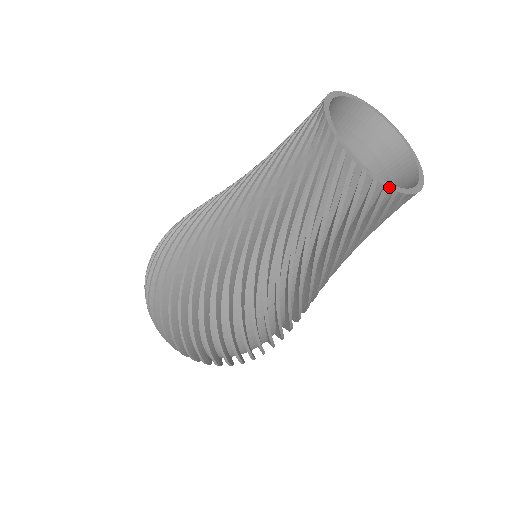
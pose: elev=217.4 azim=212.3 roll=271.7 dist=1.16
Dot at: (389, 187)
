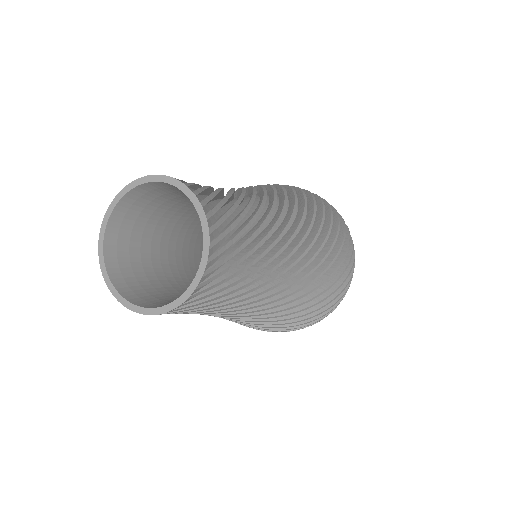
Dot at: (106, 282)
